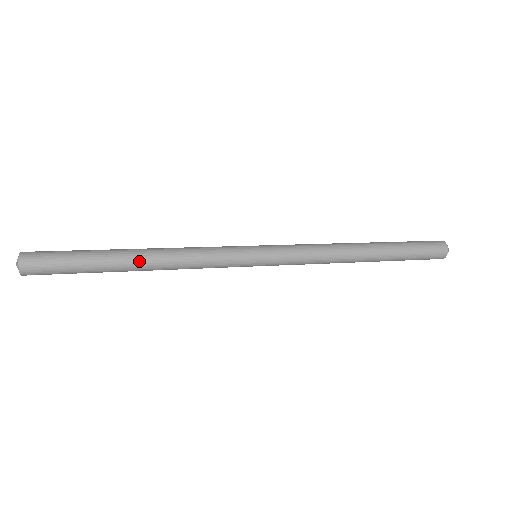
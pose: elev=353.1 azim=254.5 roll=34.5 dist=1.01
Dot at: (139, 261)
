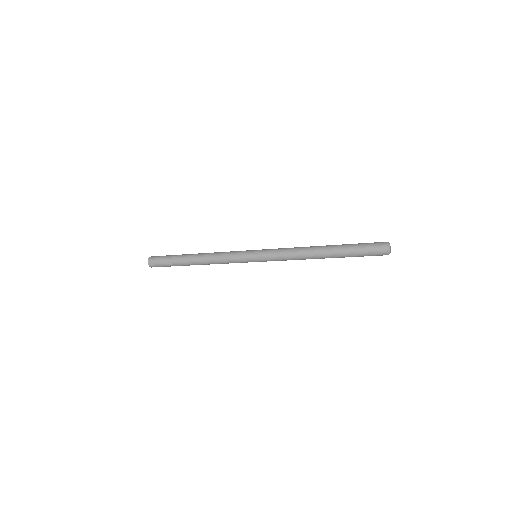
Dot at: (195, 260)
